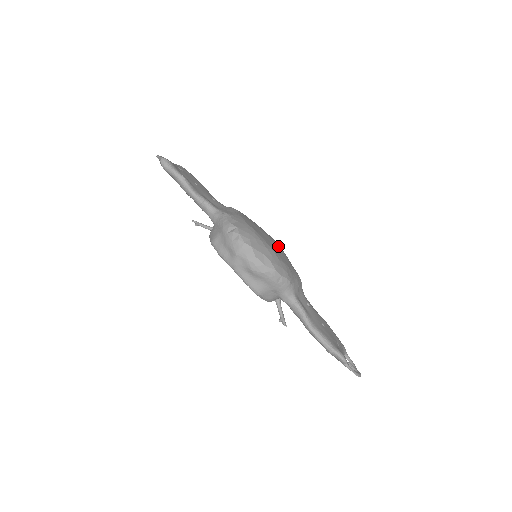
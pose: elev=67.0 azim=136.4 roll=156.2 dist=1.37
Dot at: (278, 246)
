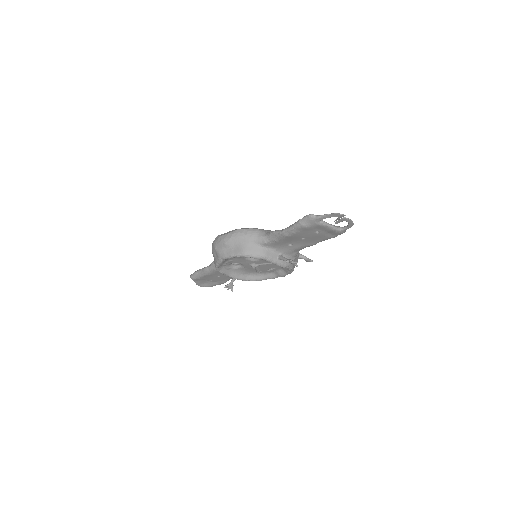
Dot at: occluded
